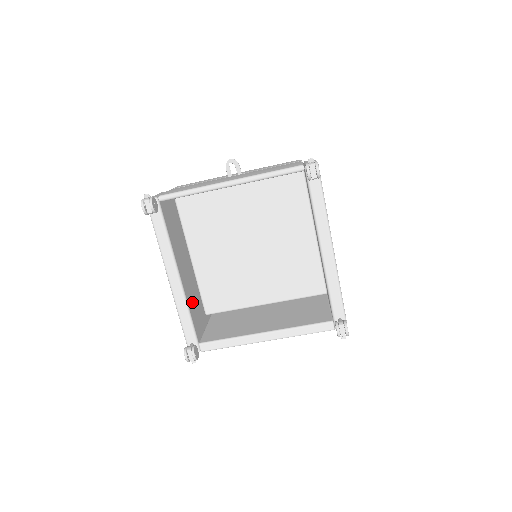
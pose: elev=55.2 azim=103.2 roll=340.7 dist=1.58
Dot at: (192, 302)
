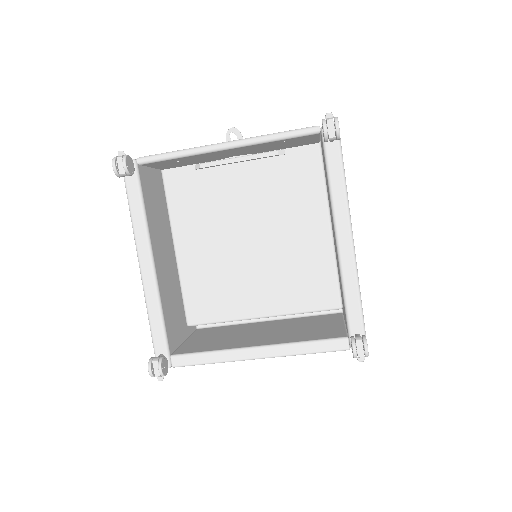
Dot at: (168, 302)
